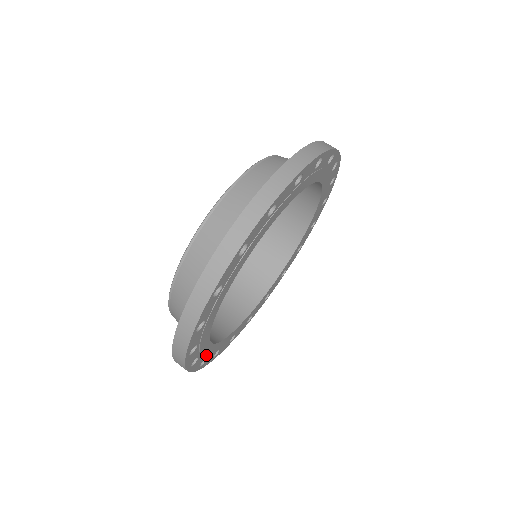
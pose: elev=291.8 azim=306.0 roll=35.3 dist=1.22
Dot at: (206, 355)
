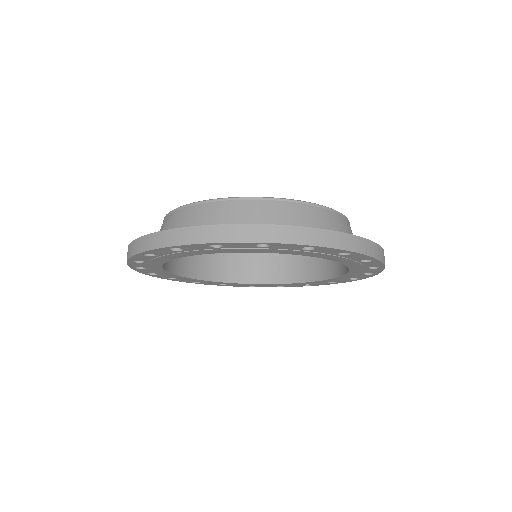
Dot at: (157, 272)
